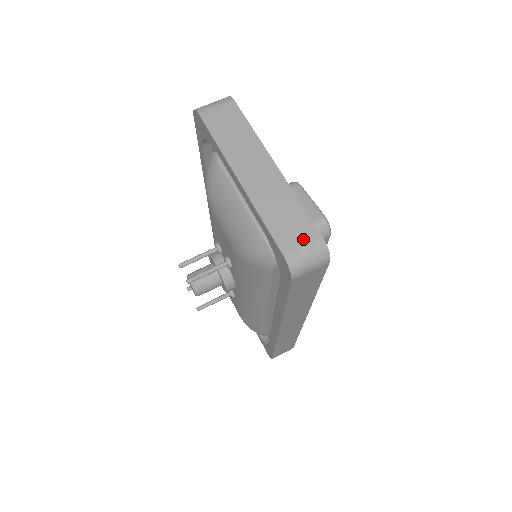
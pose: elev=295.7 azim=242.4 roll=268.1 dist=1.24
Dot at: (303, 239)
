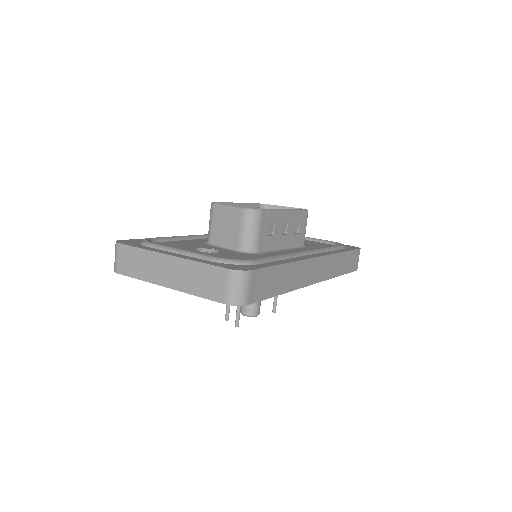
Dot at: (222, 283)
